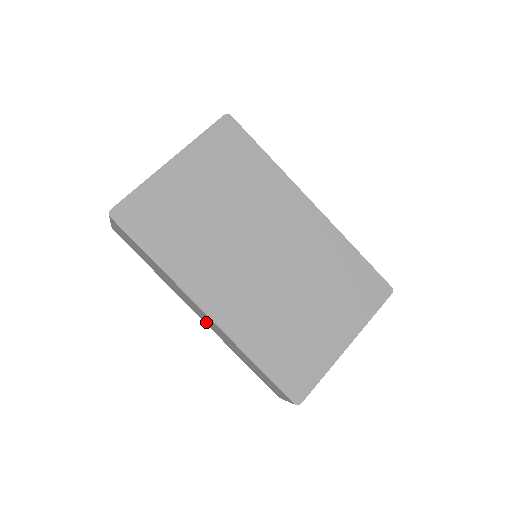
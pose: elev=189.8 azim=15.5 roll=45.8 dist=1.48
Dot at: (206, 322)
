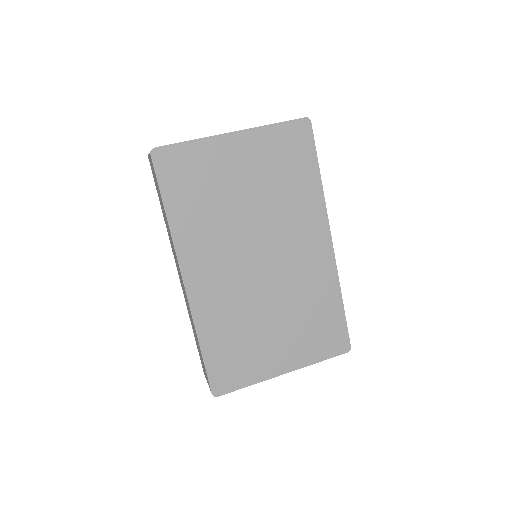
Dot at: (181, 284)
